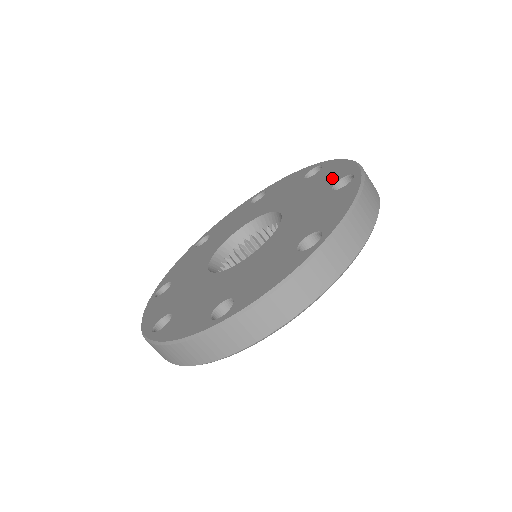
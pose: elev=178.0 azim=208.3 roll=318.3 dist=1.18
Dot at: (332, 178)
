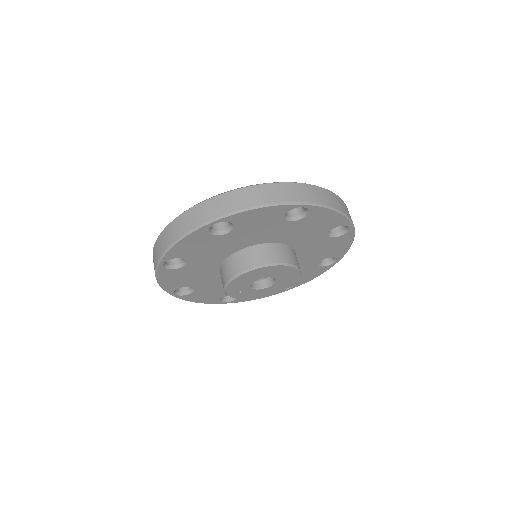
Dot at: occluded
